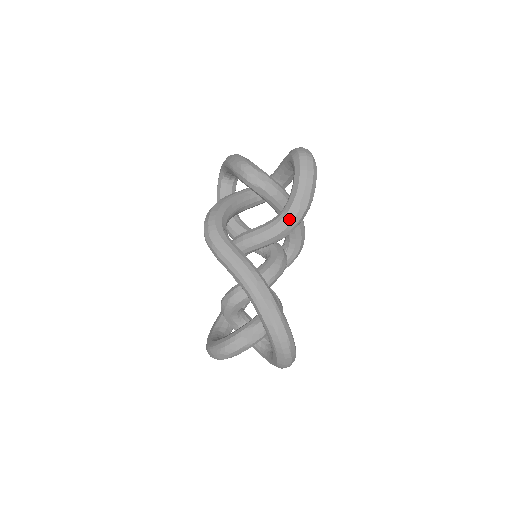
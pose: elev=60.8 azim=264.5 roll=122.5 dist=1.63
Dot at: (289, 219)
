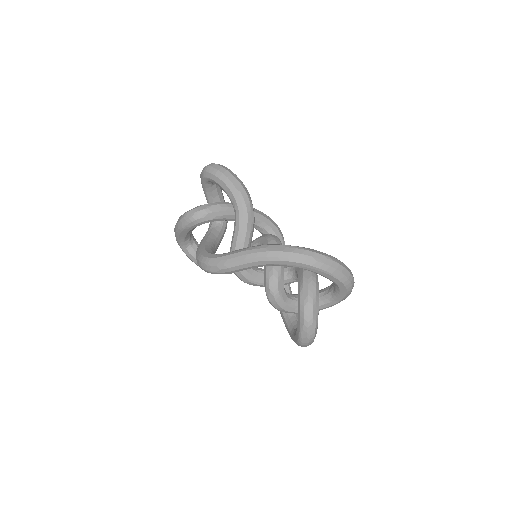
Dot at: (242, 204)
